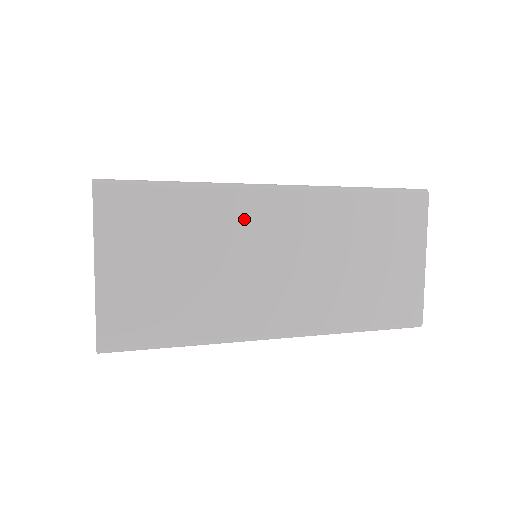
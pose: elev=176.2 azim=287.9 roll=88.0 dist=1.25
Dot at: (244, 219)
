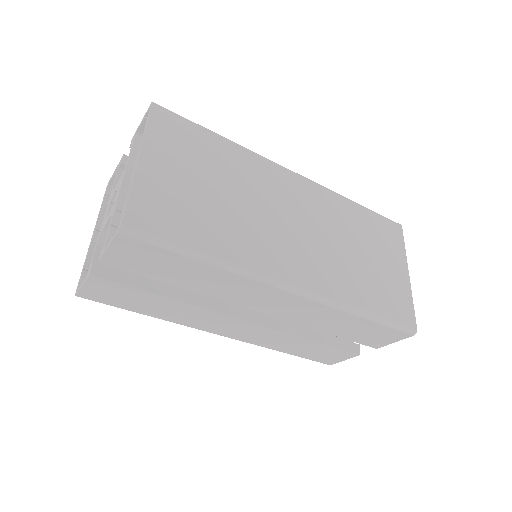
Dot at: (267, 180)
